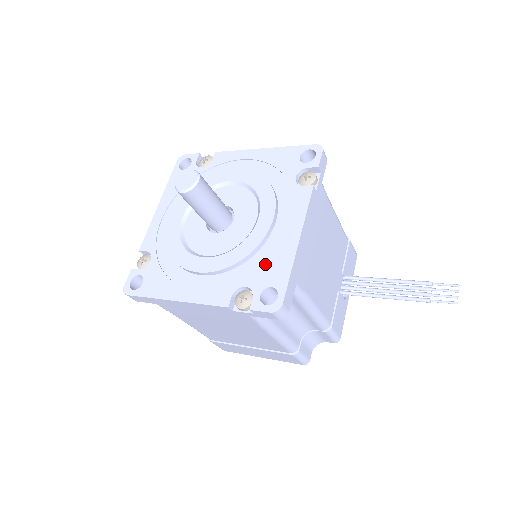
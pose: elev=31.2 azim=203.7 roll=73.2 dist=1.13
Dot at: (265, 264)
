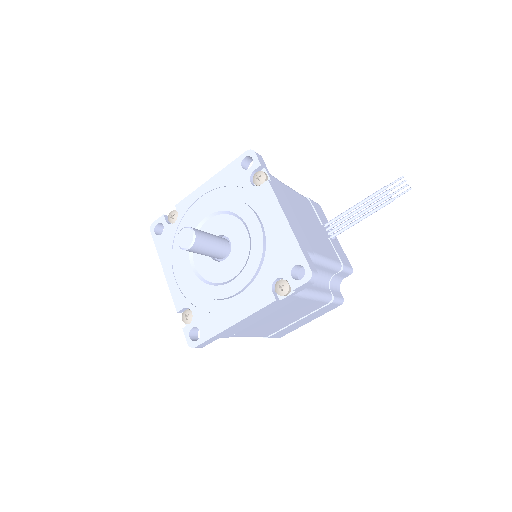
Dot at: (278, 254)
